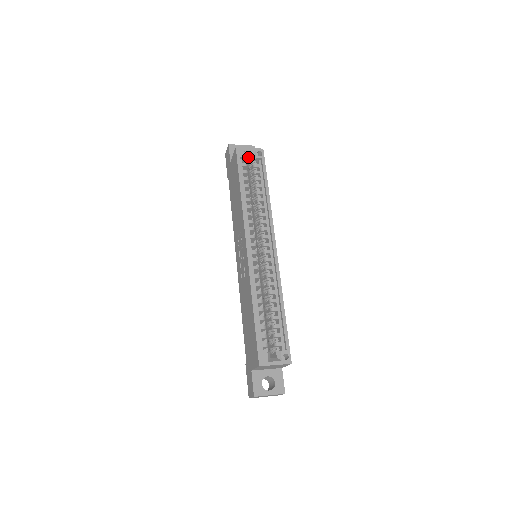
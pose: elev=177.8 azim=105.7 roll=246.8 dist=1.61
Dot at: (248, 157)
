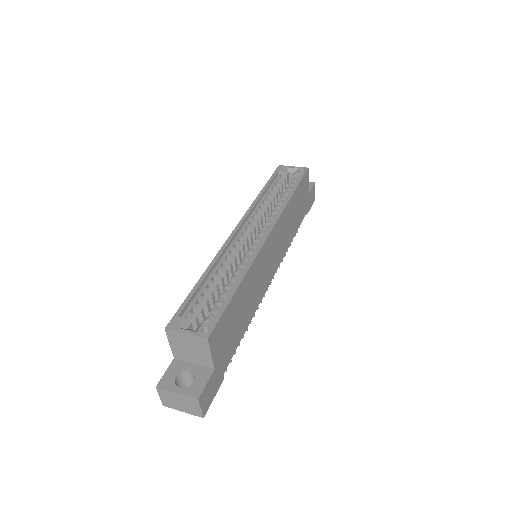
Dot at: (292, 177)
